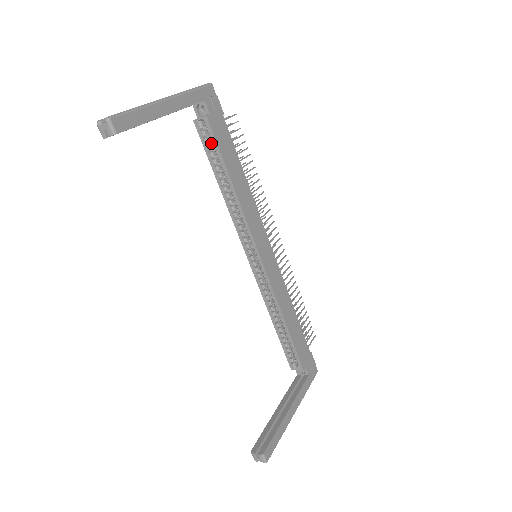
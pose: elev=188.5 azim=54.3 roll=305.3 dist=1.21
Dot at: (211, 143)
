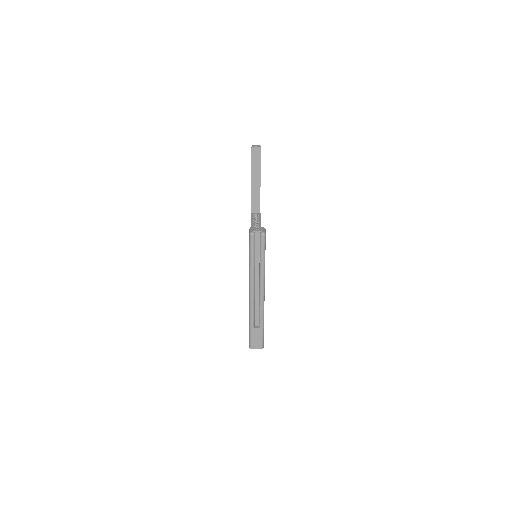
Dot at: occluded
